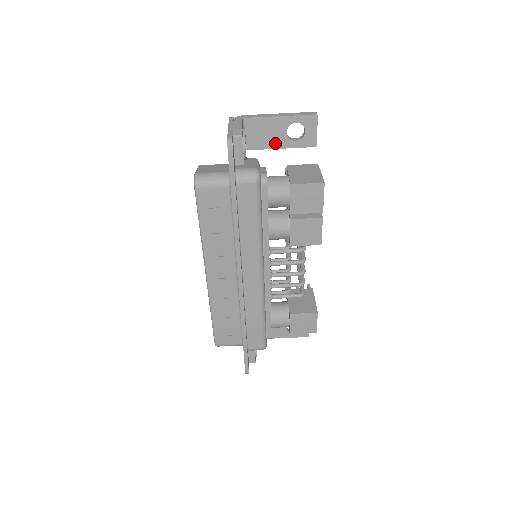
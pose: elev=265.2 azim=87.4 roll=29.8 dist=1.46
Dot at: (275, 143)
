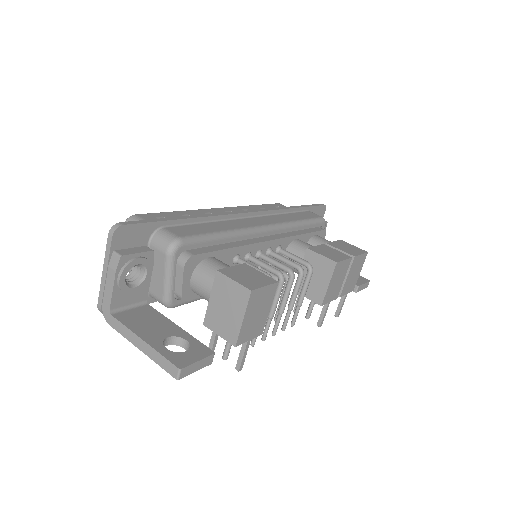
Dot at: occluded
